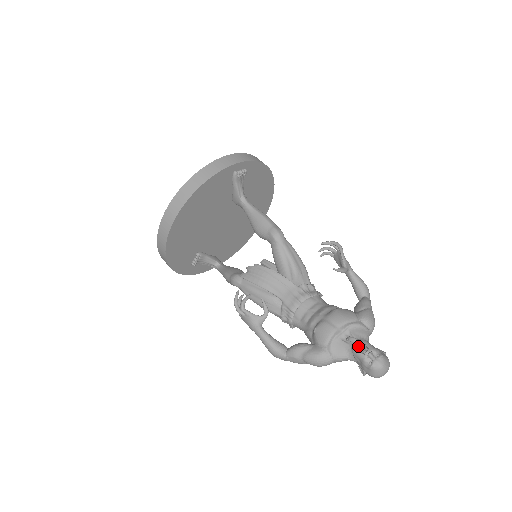
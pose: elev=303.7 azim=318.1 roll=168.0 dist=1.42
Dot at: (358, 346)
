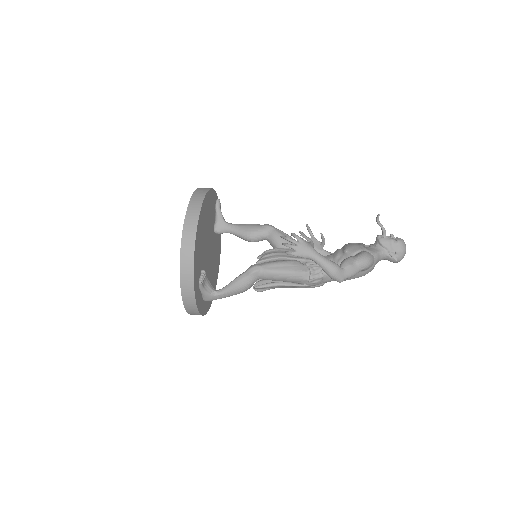
Dot at: occluded
